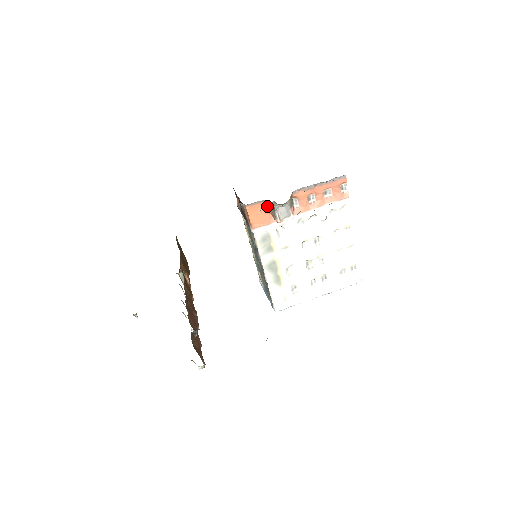
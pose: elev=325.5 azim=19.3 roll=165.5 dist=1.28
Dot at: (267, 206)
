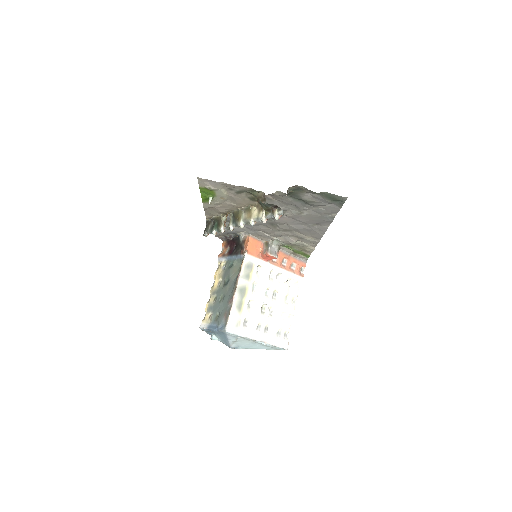
Dot at: (261, 245)
